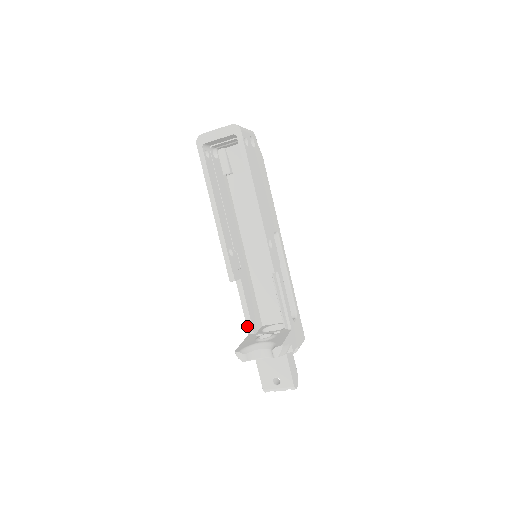
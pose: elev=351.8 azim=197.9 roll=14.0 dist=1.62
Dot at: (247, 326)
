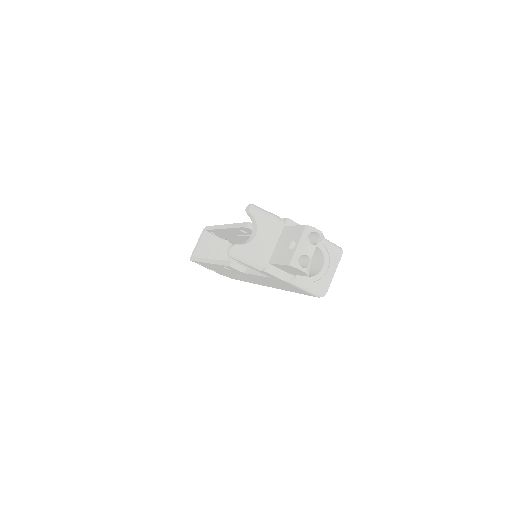
Dot at: (266, 276)
